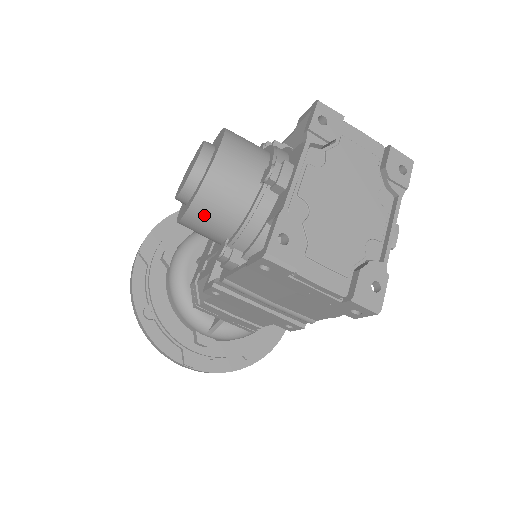
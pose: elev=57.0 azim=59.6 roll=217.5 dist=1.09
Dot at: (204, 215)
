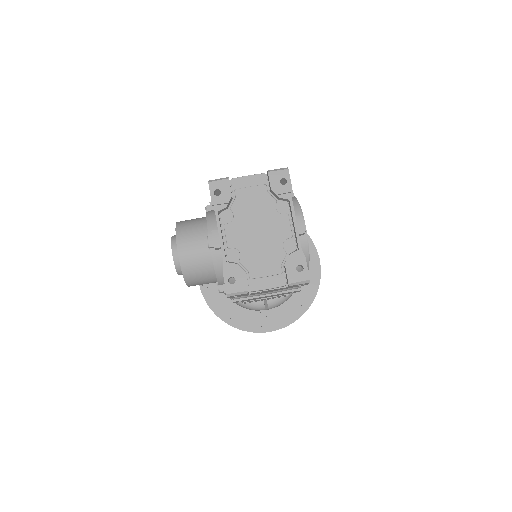
Dot at: (195, 280)
